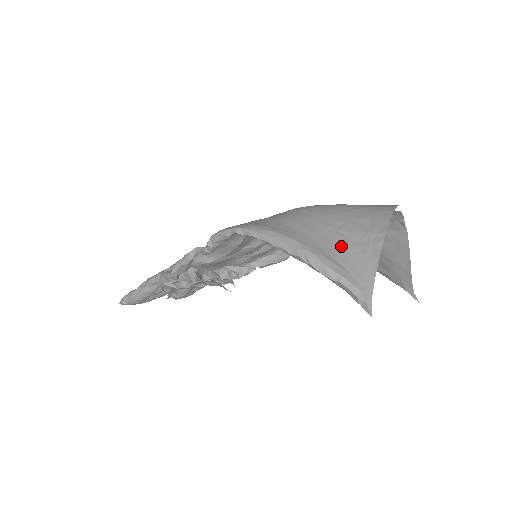
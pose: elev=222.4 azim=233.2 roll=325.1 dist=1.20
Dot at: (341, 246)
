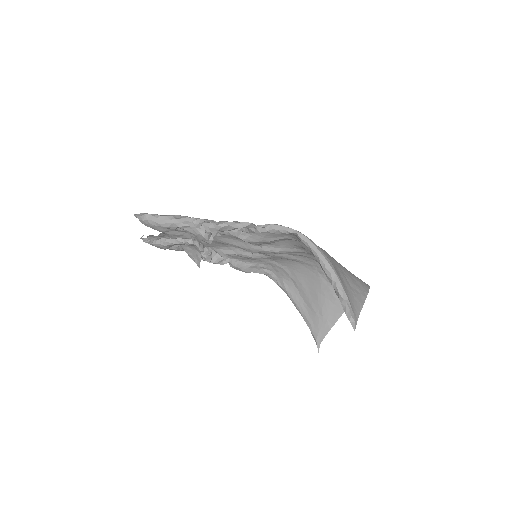
Dot at: (346, 284)
